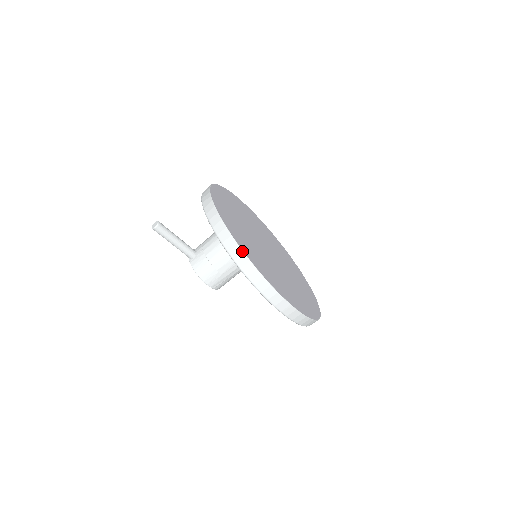
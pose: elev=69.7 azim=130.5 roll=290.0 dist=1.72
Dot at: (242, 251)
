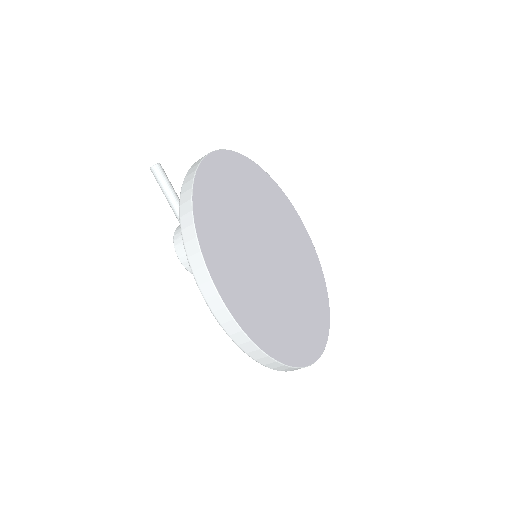
Dot at: (191, 197)
